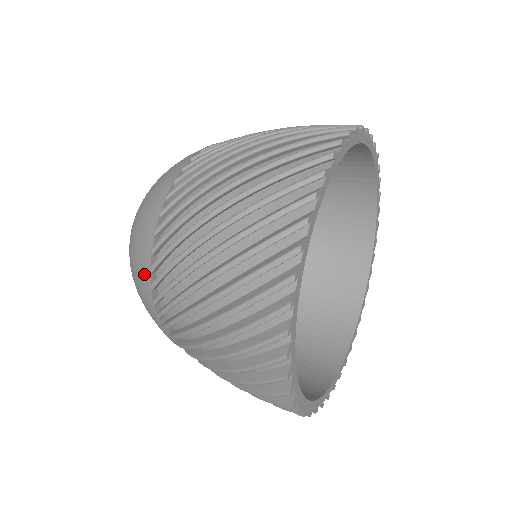
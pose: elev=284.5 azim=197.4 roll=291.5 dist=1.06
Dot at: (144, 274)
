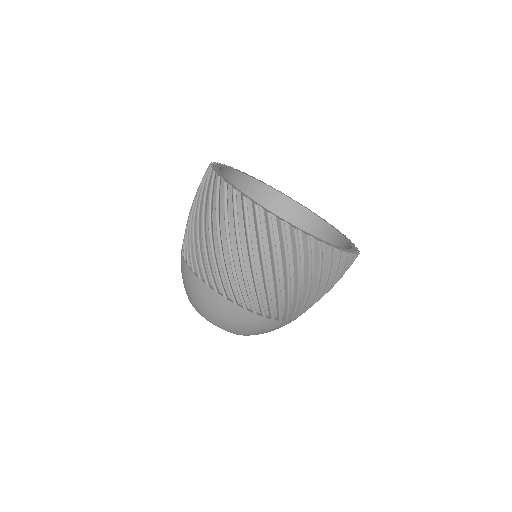
Dot at: (208, 294)
